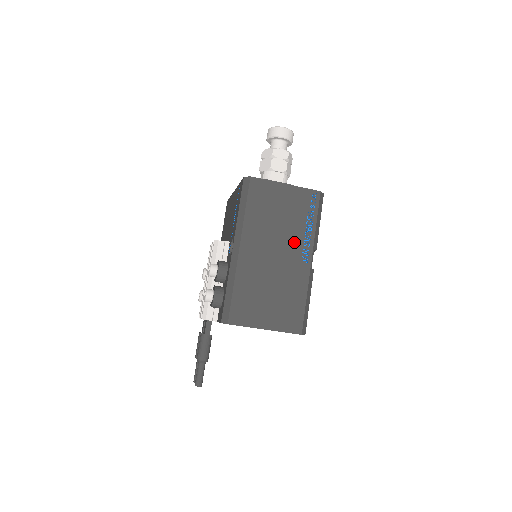
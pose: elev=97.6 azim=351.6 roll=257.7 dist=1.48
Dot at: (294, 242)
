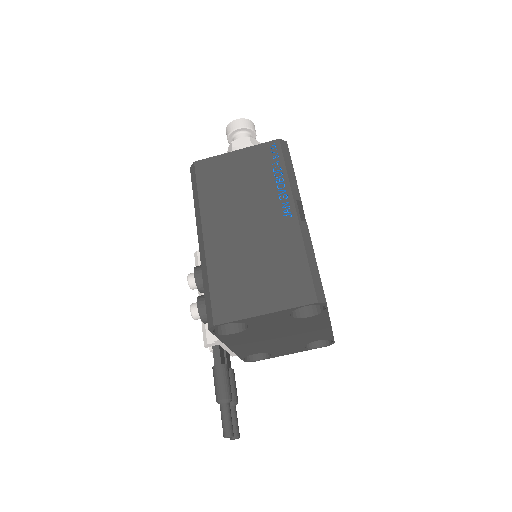
Dot at: (266, 201)
